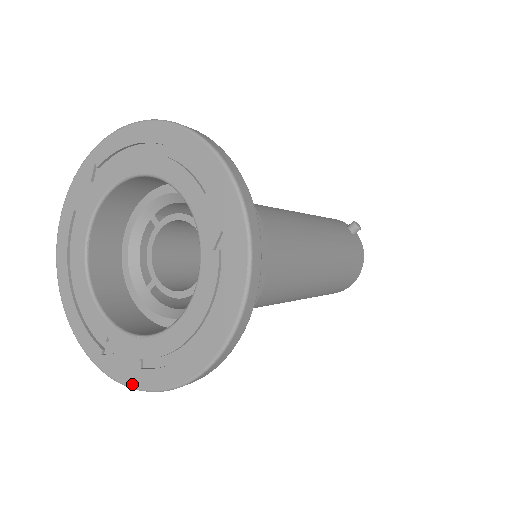
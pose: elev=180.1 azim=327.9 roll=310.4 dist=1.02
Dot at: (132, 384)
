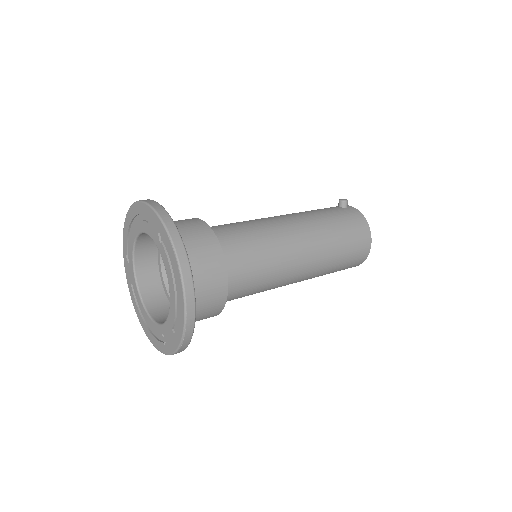
Dot at: (176, 347)
